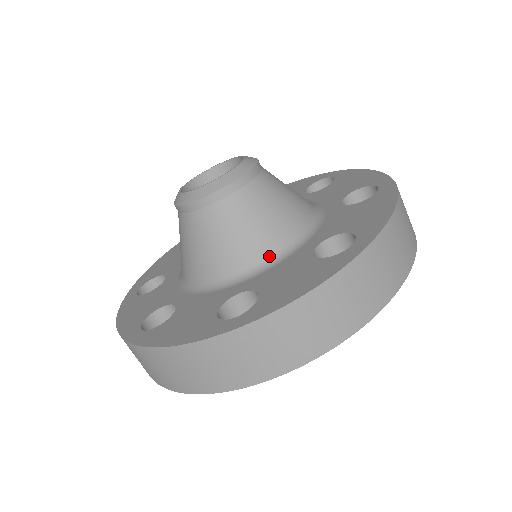
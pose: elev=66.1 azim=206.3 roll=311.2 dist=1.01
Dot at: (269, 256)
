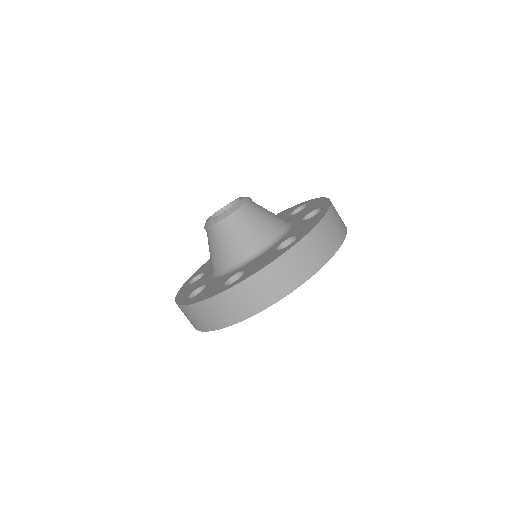
Dot at: (255, 253)
